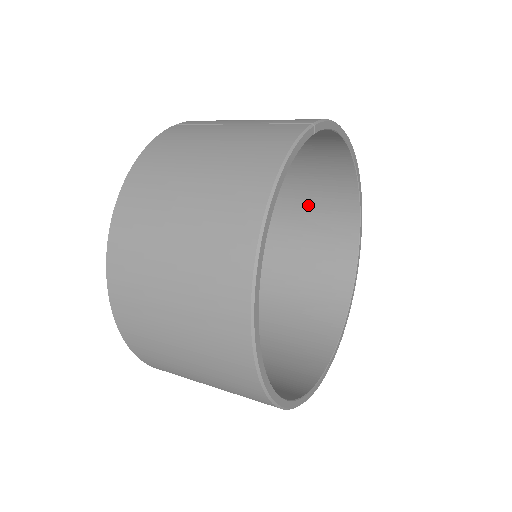
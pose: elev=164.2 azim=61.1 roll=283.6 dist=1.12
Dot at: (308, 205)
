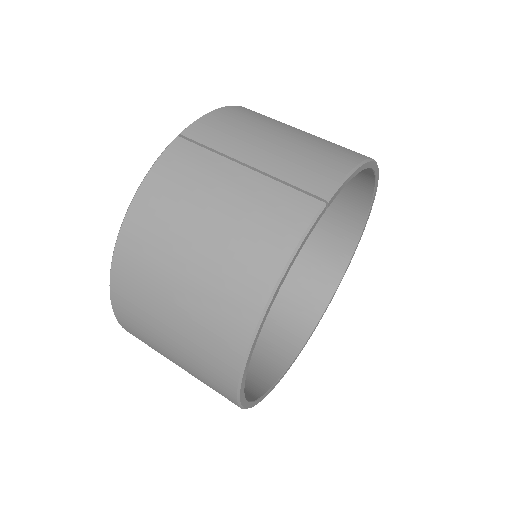
Dot at: occluded
